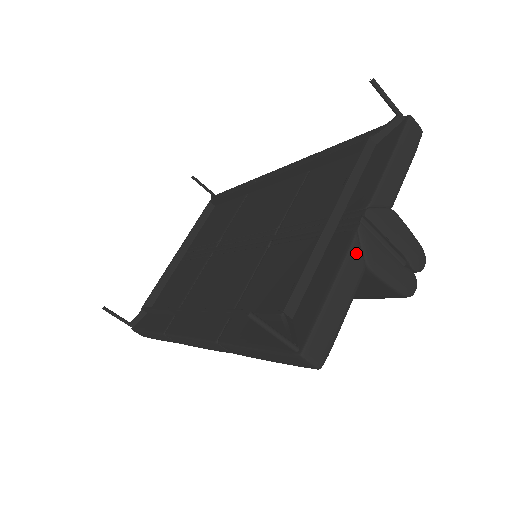
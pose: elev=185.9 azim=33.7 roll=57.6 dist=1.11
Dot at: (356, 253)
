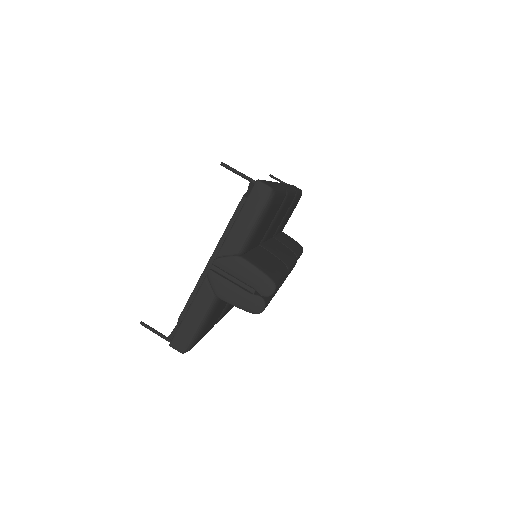
Dot at: (205, 289)
